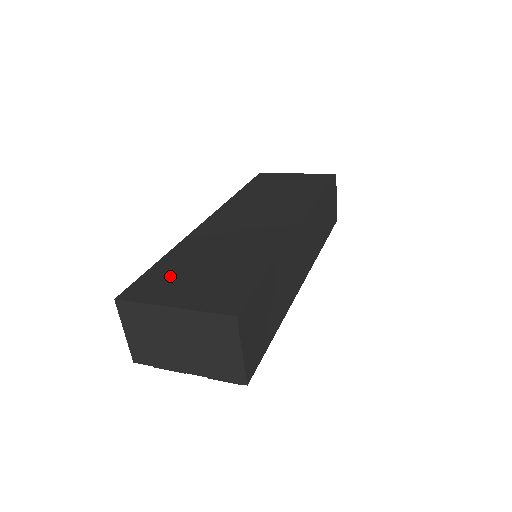
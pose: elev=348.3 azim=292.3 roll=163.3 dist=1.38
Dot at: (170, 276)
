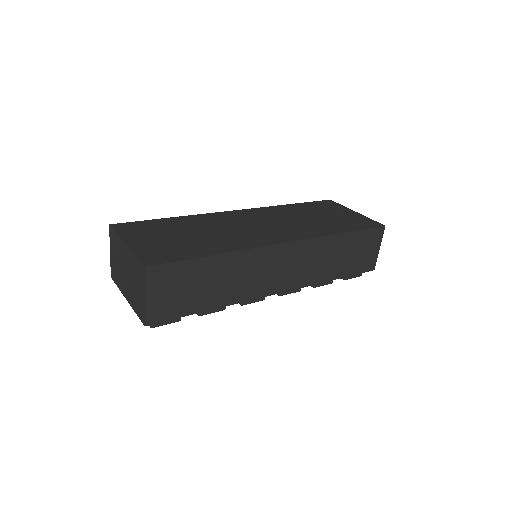
Dot at: (155, 229)
